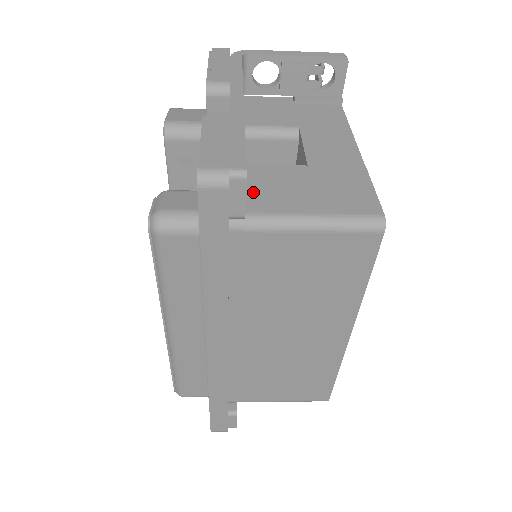
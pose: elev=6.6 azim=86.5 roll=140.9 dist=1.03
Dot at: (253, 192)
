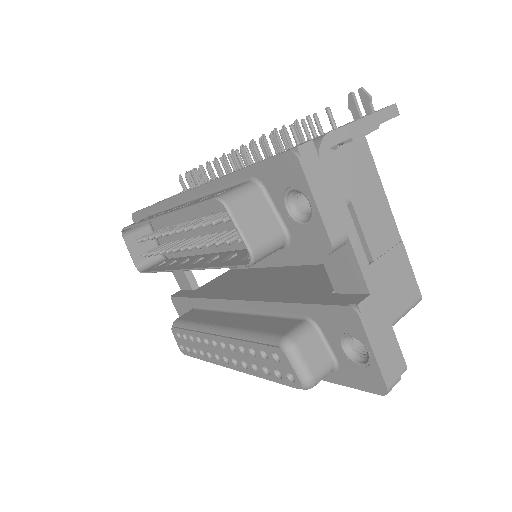
Dot at: occluded
